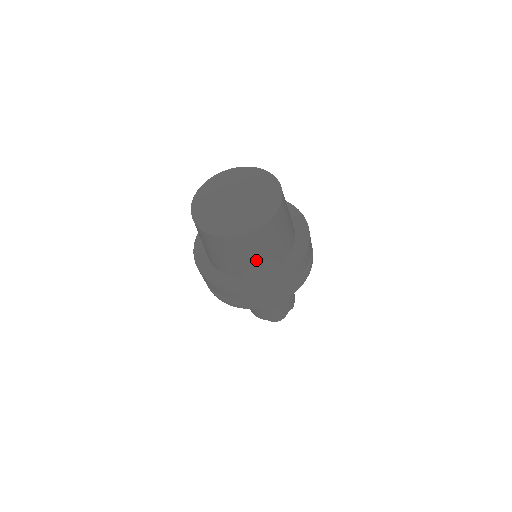
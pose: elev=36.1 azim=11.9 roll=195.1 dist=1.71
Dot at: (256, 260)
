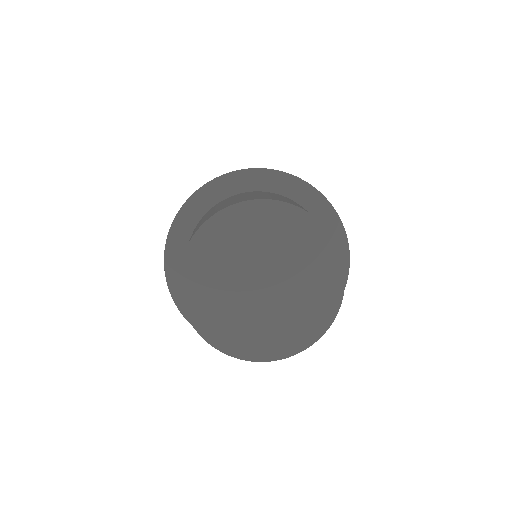
Dot at: occluded
